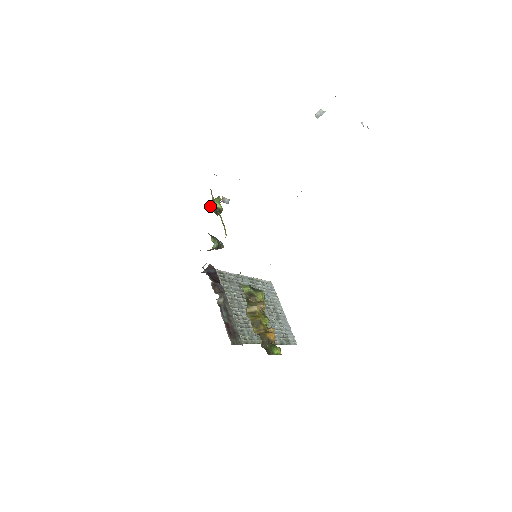
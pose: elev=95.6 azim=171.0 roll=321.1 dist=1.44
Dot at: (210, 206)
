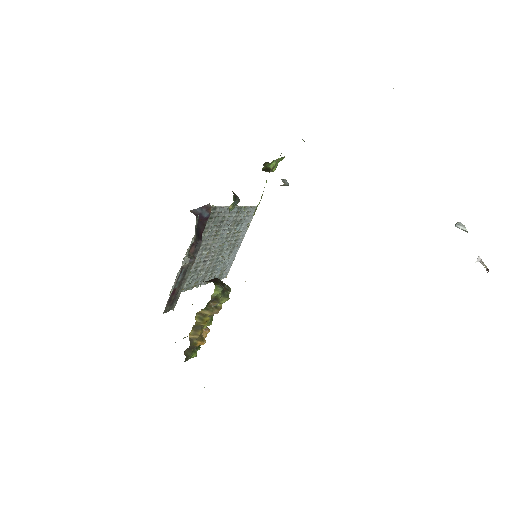
Dot at: (264, 164)
